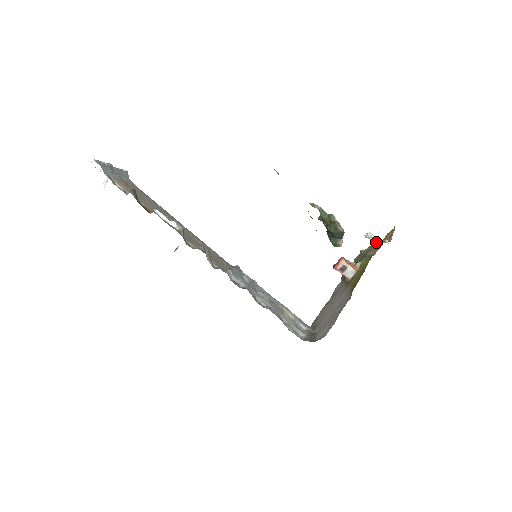
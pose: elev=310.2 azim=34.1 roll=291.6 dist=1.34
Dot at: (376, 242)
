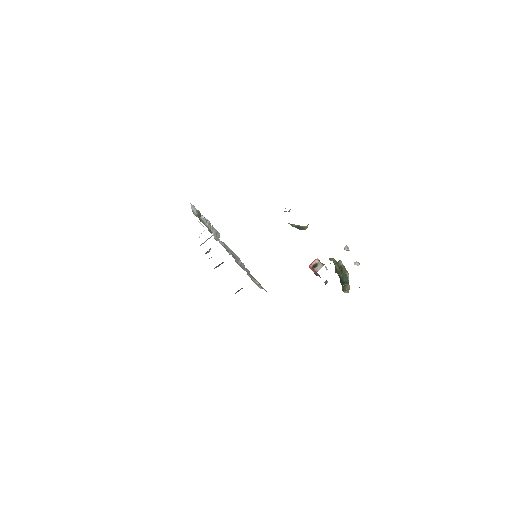
Dot at: occluded
